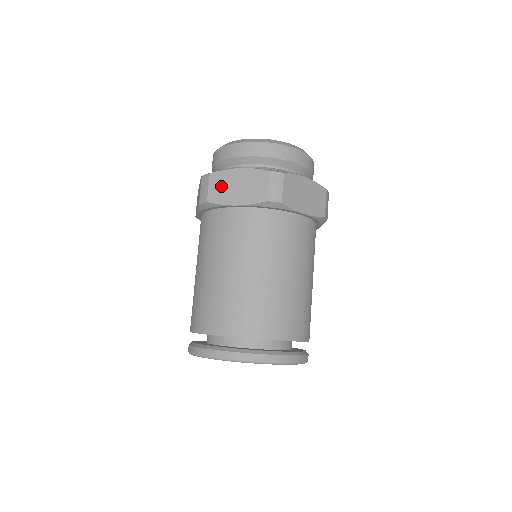
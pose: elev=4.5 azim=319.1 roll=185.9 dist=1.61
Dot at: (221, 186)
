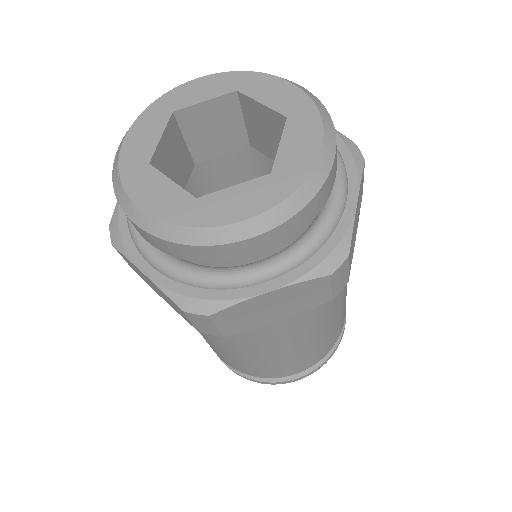
Dot at: (241, 318)
